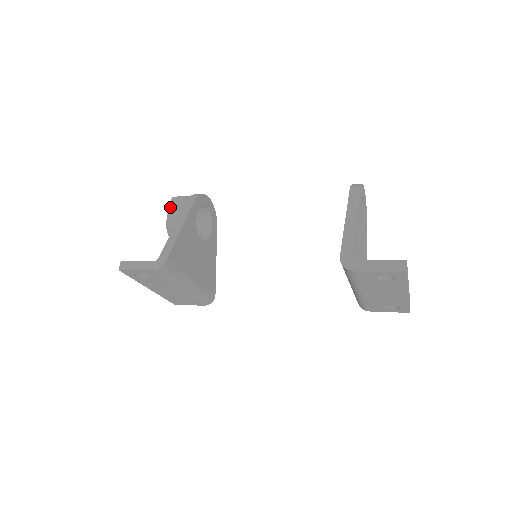
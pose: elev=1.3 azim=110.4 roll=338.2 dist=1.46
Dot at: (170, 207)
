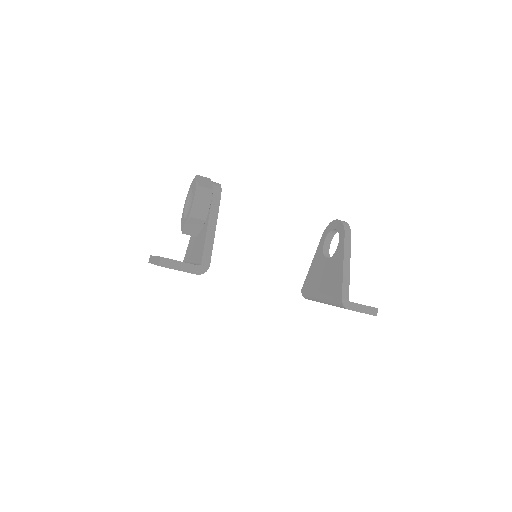
Dot at: (196, 197)
